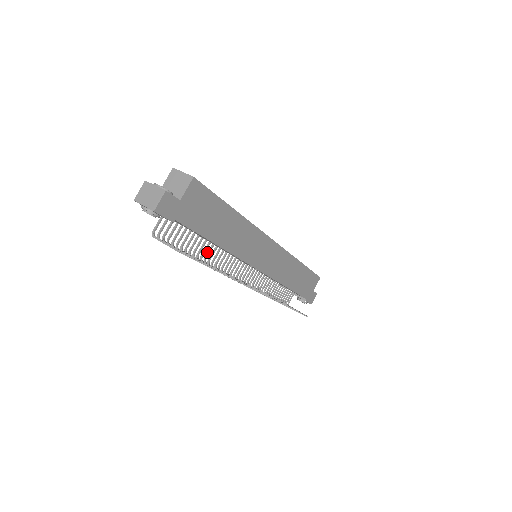
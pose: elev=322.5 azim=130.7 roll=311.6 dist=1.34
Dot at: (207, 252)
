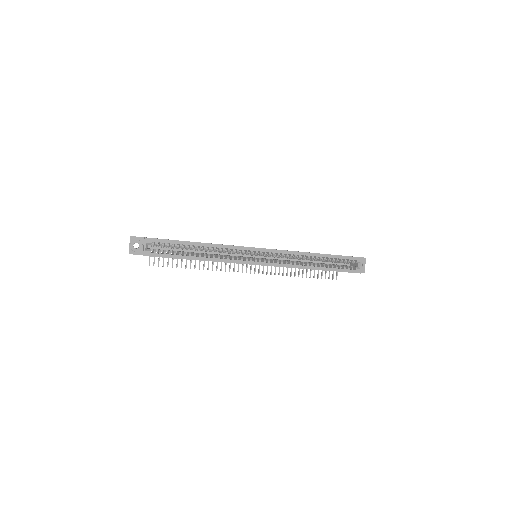
Dot at: occluded
